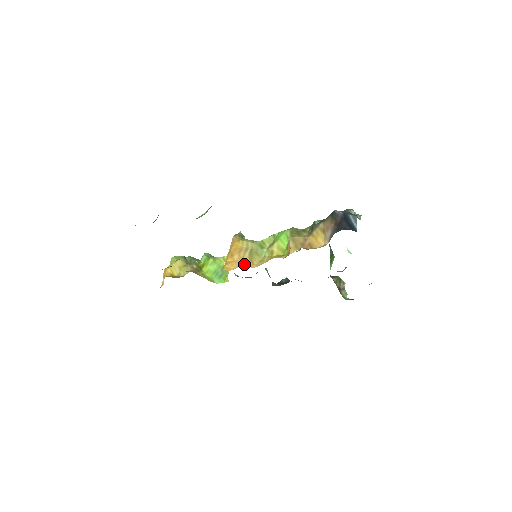
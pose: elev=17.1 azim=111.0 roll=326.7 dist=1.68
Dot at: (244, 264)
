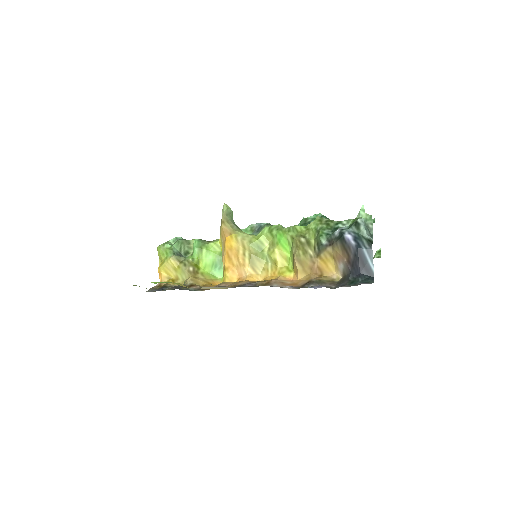
Dot at: (248, 278)
